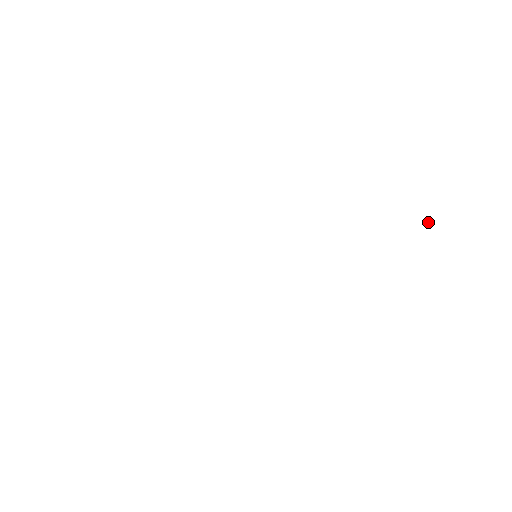
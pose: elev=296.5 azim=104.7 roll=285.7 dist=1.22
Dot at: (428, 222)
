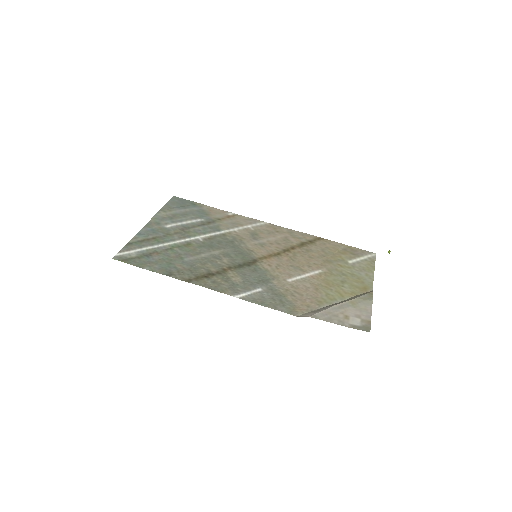
Dot at: (389, 253)
